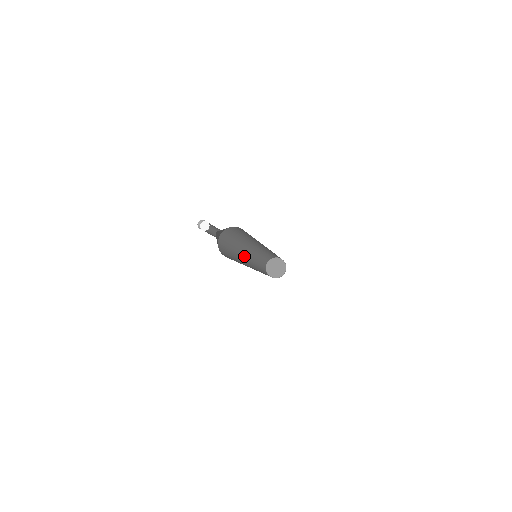
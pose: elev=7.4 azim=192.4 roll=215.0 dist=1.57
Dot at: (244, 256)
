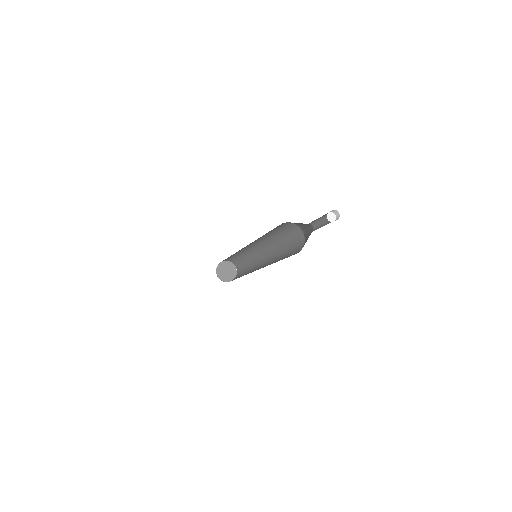
Dot at: occluded
